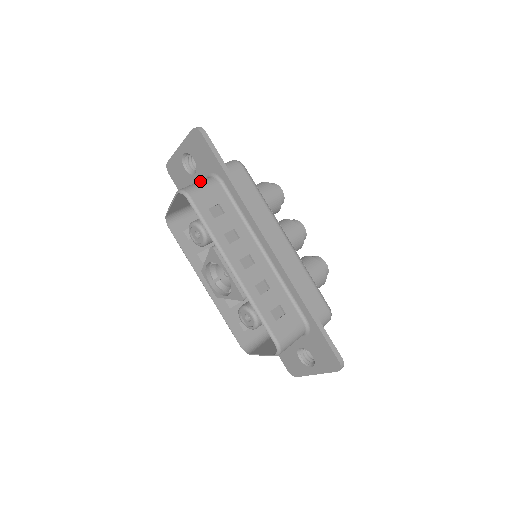
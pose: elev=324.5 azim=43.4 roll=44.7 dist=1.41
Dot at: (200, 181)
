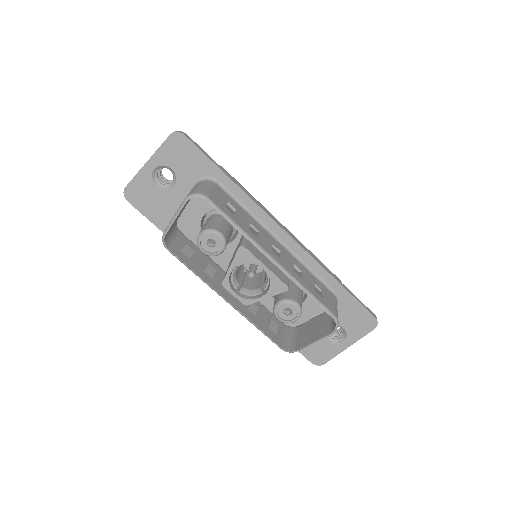
Dot at: (199, 185)
